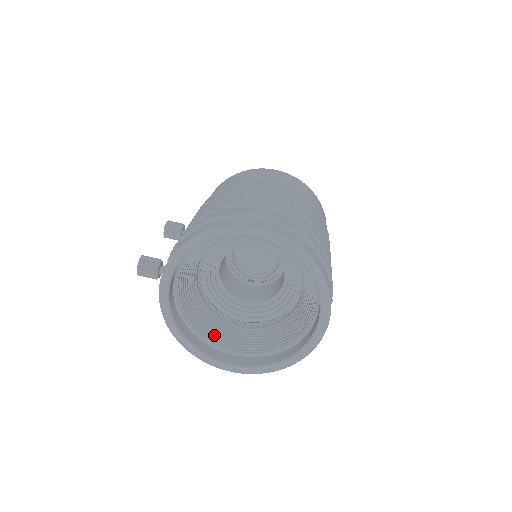
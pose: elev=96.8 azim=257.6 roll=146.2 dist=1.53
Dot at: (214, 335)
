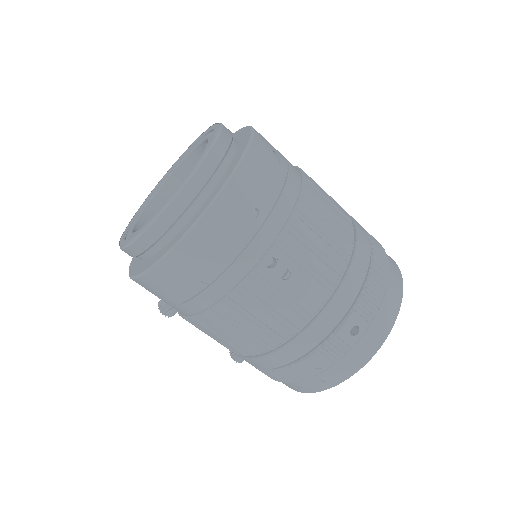
Dot at: occluded
